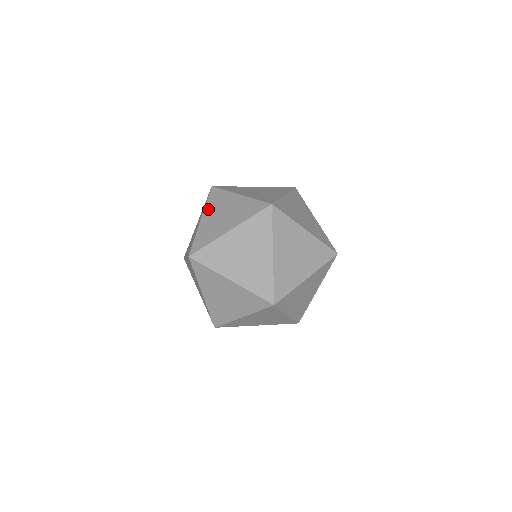
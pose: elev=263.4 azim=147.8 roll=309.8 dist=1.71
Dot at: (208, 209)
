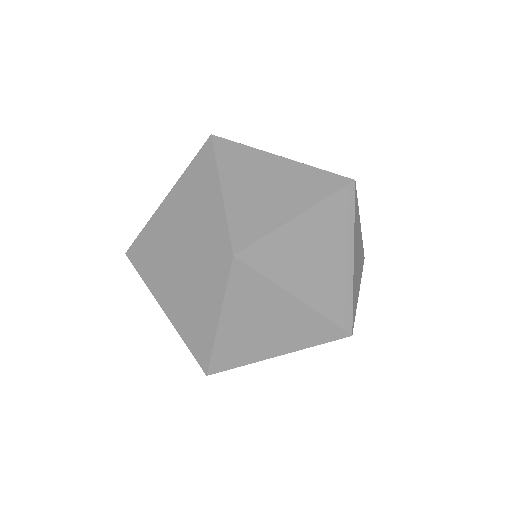
Dot at: occluded
